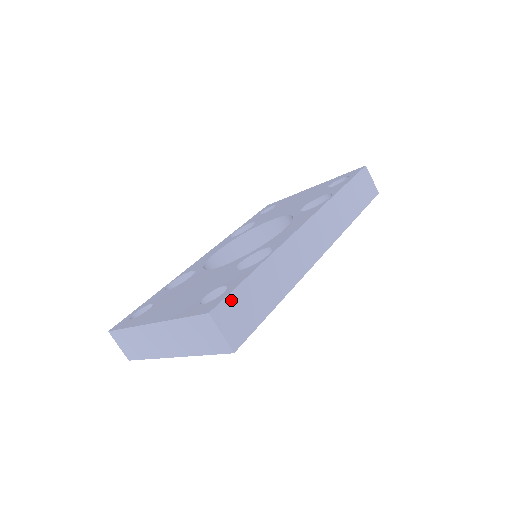
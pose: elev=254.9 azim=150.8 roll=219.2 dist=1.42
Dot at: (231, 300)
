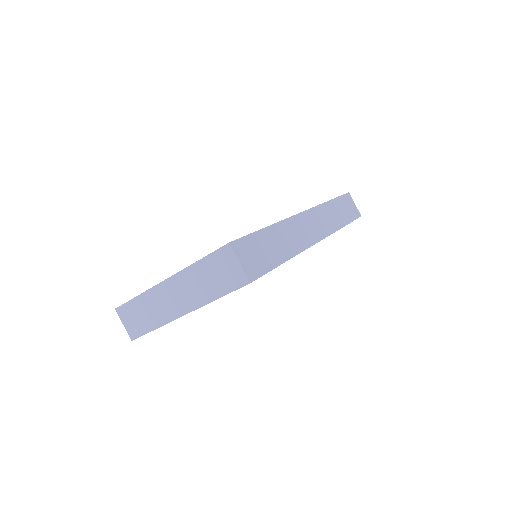
Dot at: (247, 241)
